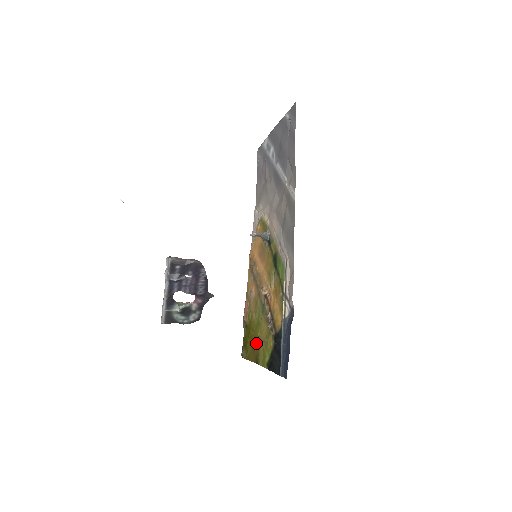
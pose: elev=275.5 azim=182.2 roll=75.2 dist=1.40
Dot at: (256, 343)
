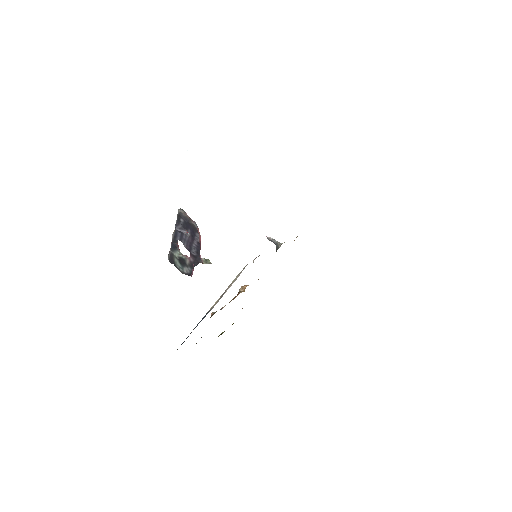
Dot at: occluded
